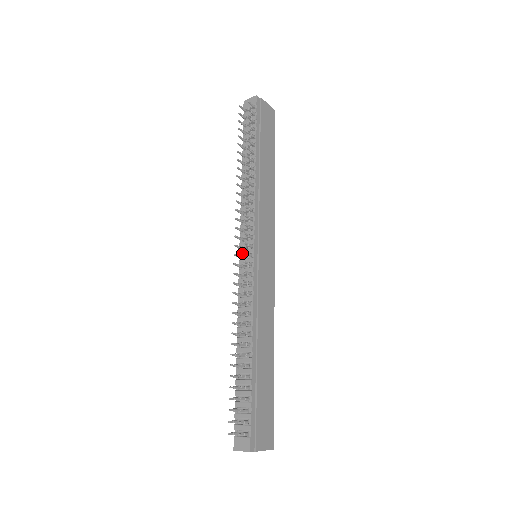
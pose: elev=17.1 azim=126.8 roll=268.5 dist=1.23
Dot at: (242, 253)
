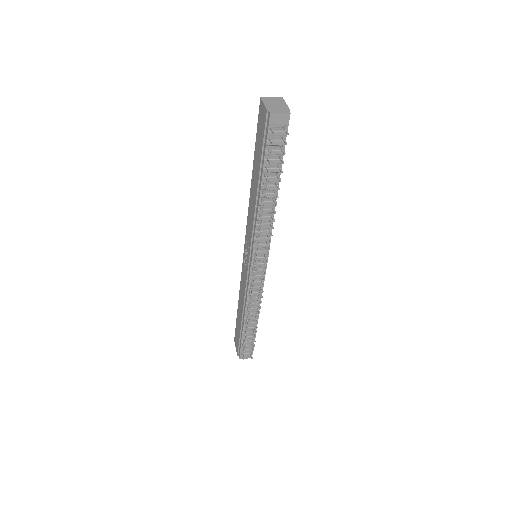
Dot at: occluded
